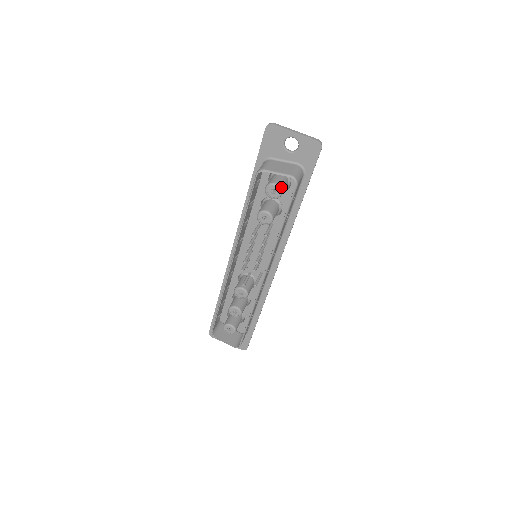
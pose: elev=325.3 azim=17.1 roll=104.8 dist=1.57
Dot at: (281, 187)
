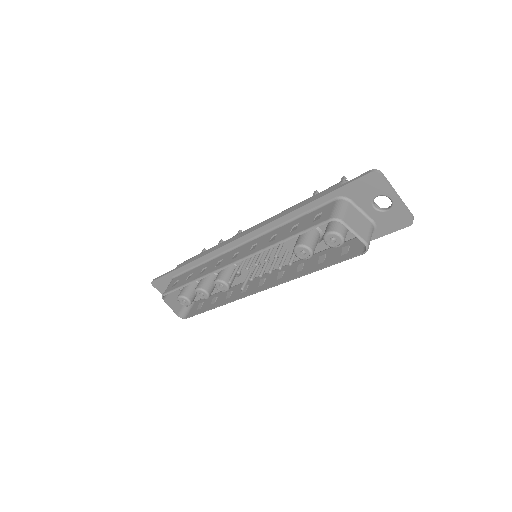
Dot at: (344, 241)
